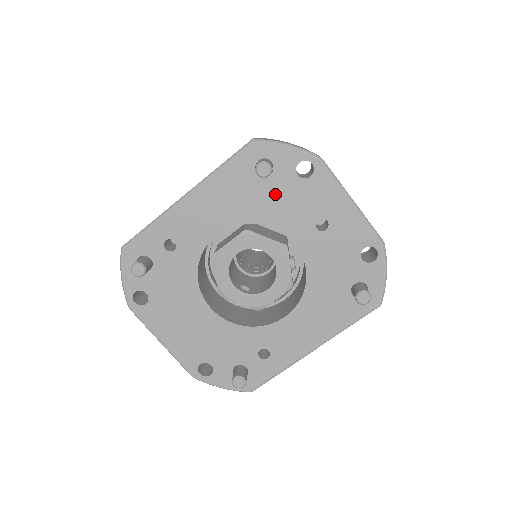
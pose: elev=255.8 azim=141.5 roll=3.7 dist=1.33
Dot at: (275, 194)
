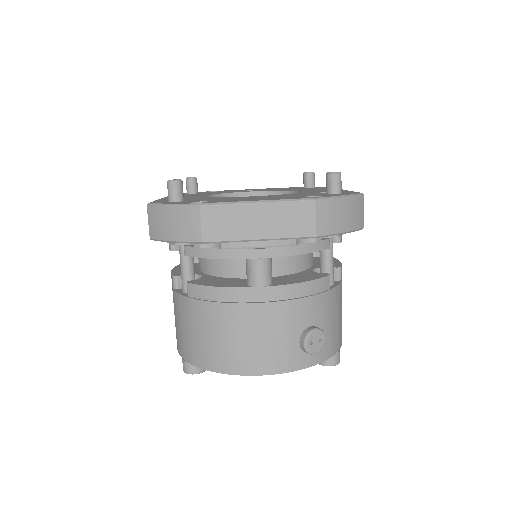
Dot at: occluded
